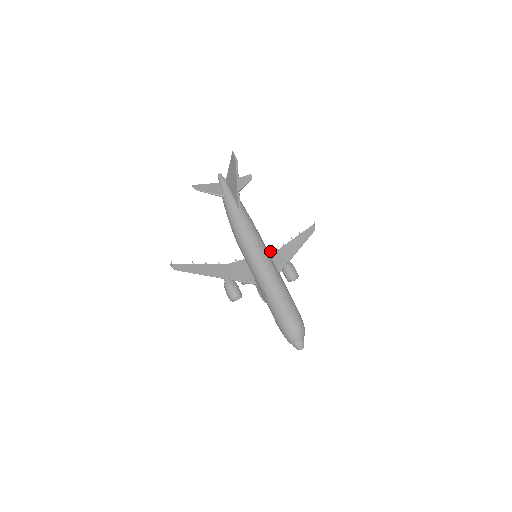
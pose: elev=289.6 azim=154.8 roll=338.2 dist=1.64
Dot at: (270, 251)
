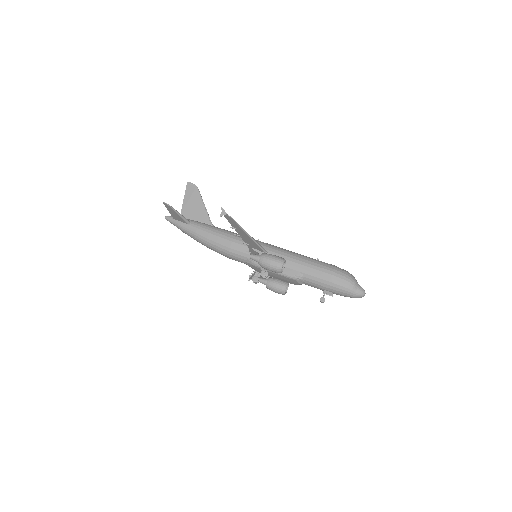
Dot at: occluded
